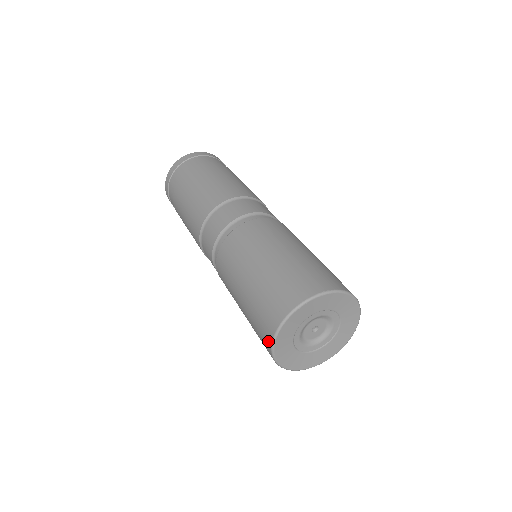
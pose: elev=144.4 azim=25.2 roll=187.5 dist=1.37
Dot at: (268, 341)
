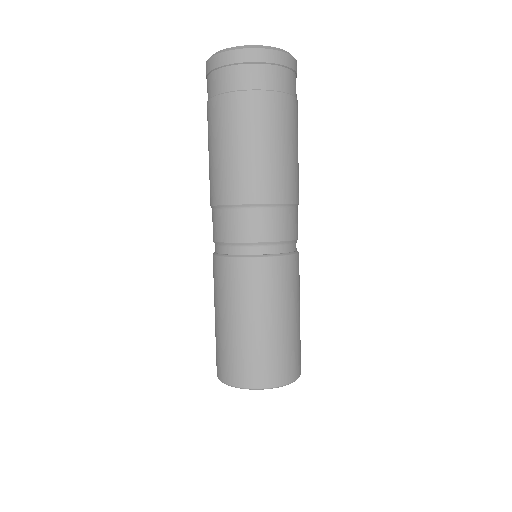
Dot at: occluded
